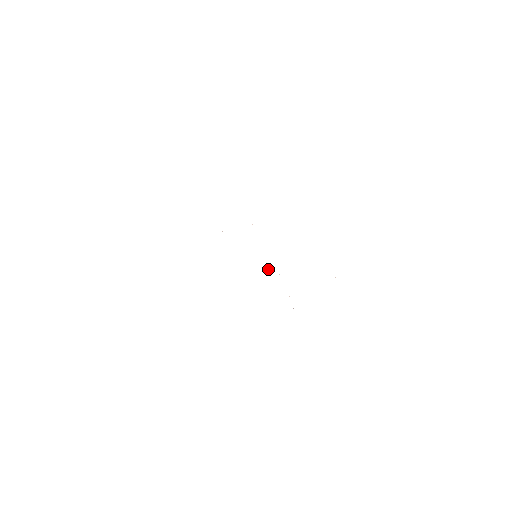
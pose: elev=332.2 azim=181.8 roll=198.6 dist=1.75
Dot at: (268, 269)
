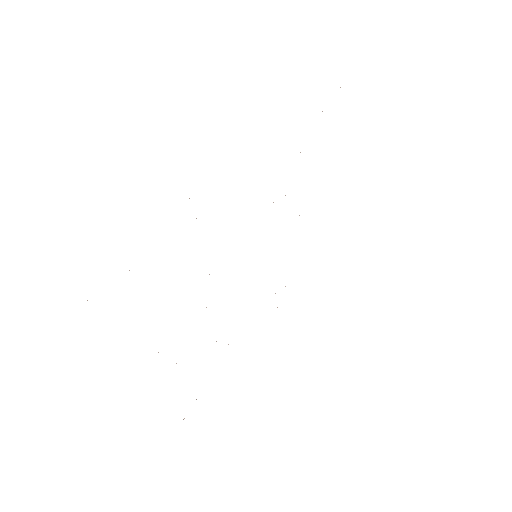
Dot at: occluded
